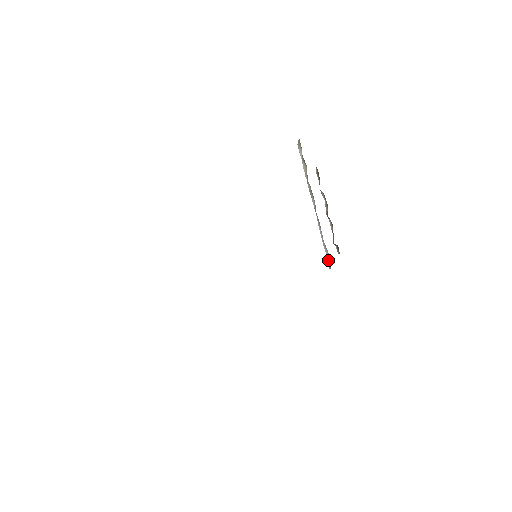
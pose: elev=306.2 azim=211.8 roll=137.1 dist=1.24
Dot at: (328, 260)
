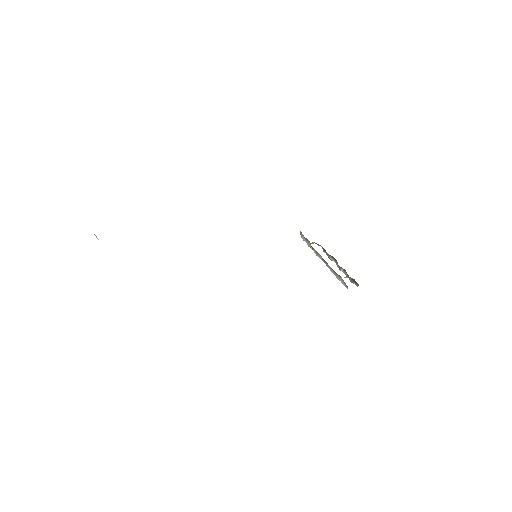
Dot at: (344, 285)
